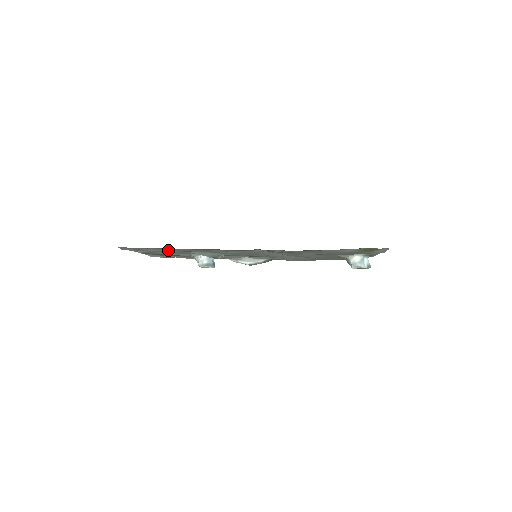
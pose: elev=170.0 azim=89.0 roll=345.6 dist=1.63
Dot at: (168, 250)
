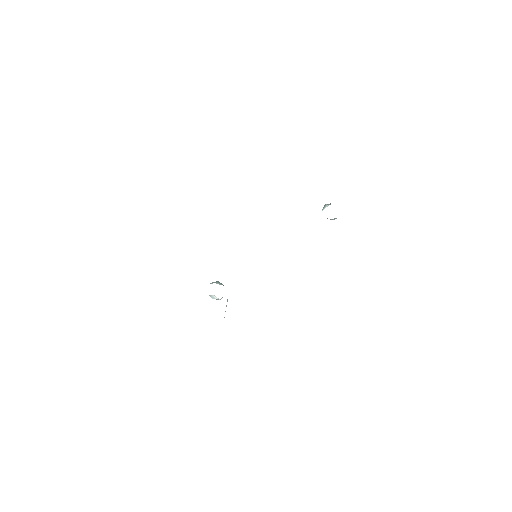
Dot at: occluded
